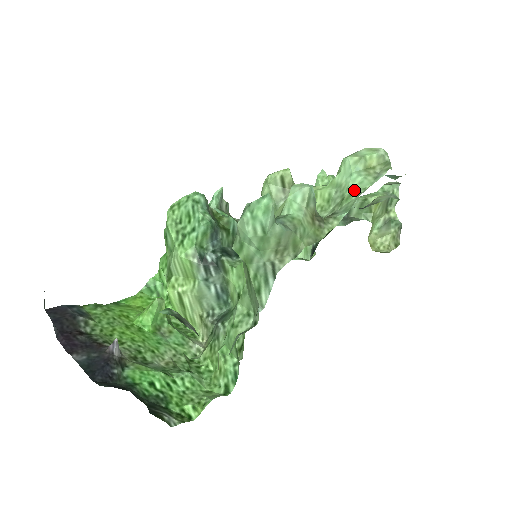
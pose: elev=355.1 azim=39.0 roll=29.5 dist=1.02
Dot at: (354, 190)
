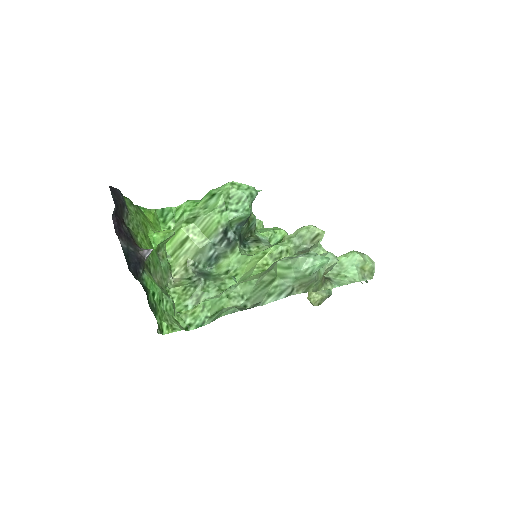
Dot at: (349, 275)
